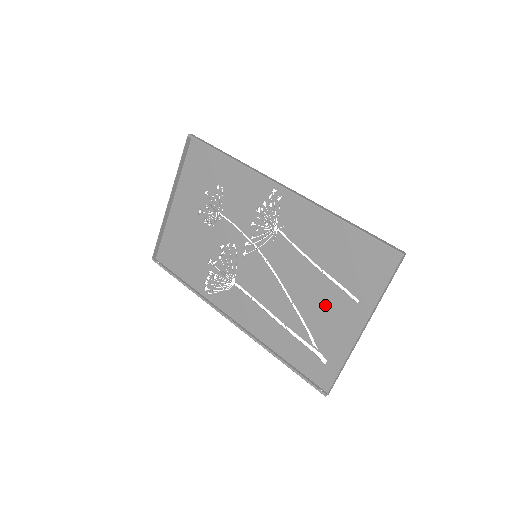
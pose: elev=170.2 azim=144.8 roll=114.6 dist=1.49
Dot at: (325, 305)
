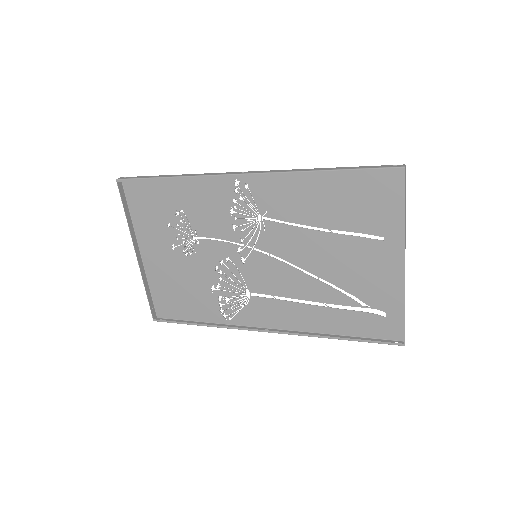
Dot at: (353, 261)
